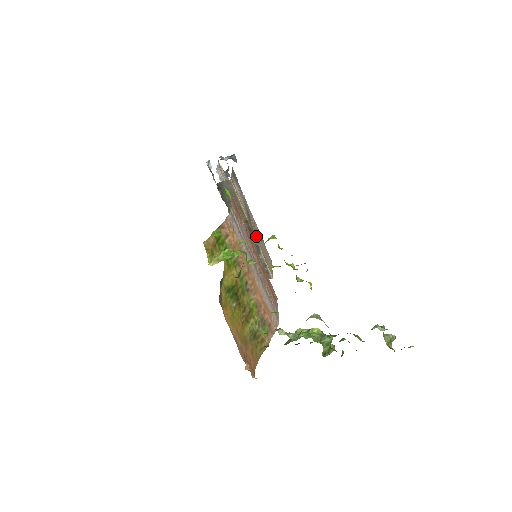
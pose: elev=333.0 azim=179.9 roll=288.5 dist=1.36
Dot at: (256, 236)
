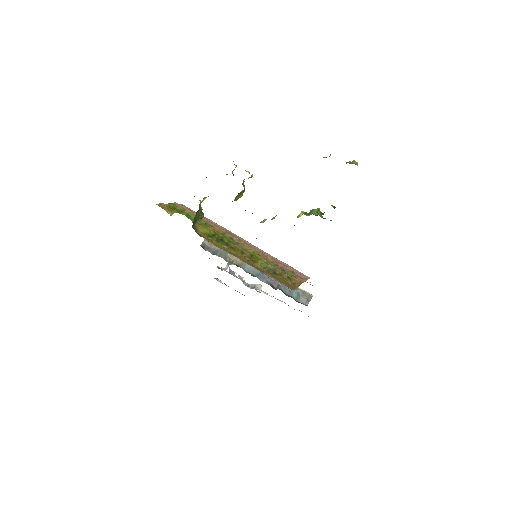
Dot at: occluded
